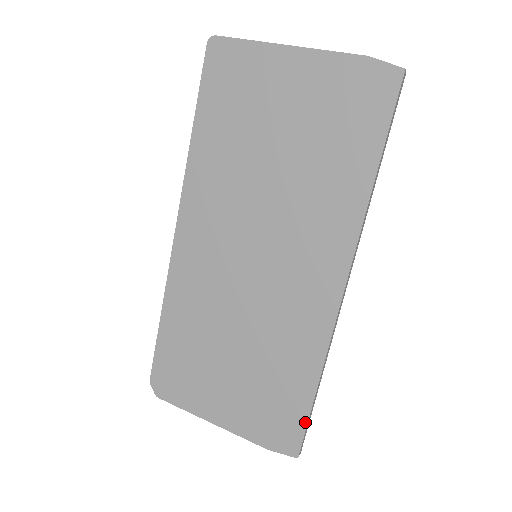
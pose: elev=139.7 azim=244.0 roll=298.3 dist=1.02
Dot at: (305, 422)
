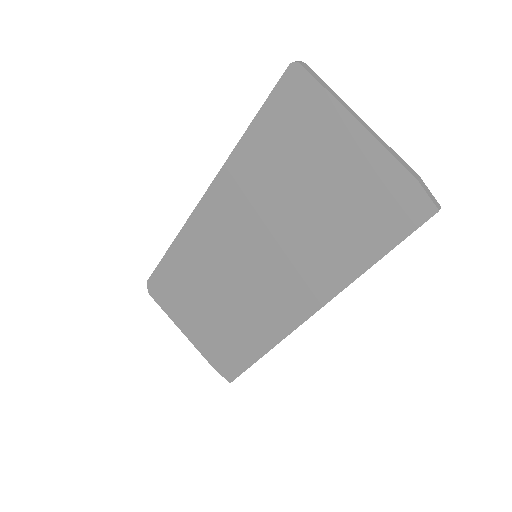
Dot at: (244, 370)
